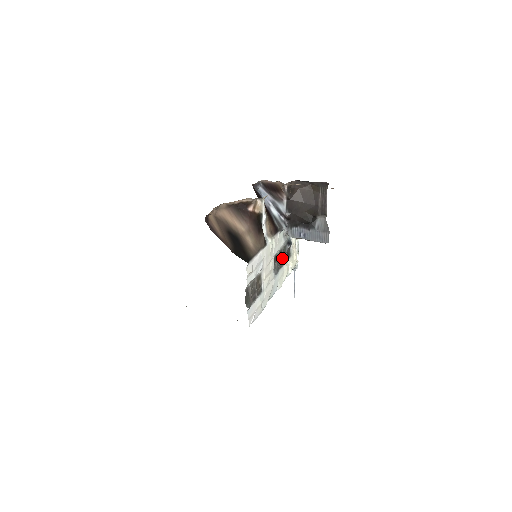
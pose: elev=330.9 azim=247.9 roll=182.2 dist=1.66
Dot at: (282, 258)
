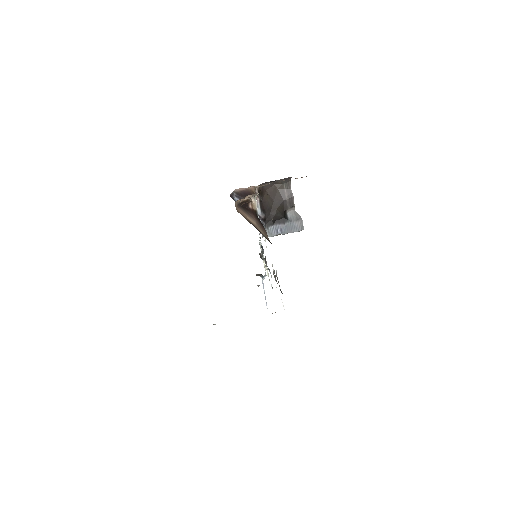
Dot at: occluded
